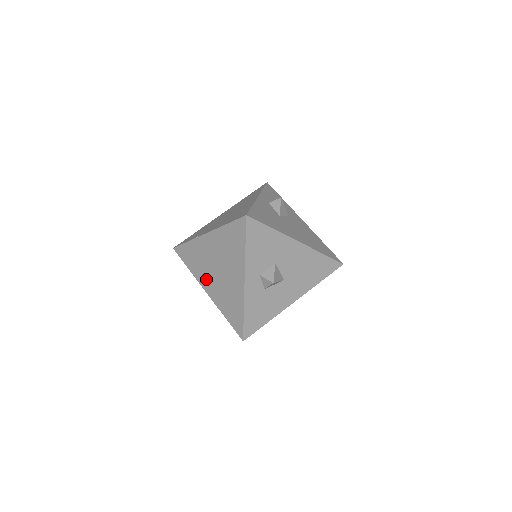
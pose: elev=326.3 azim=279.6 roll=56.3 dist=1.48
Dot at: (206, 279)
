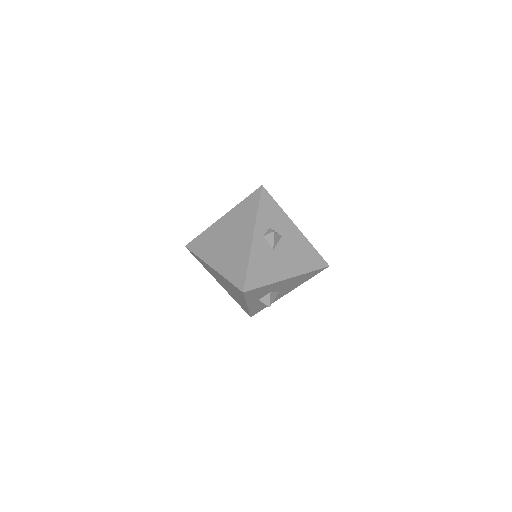
Dot at: (217, 280)
